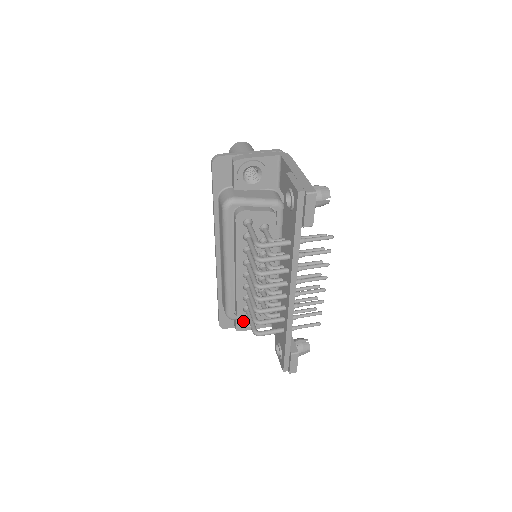
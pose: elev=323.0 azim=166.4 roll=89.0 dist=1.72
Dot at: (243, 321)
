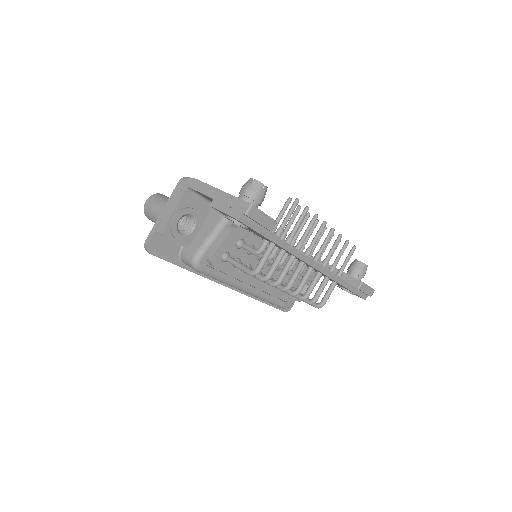
Dot at: occluded
